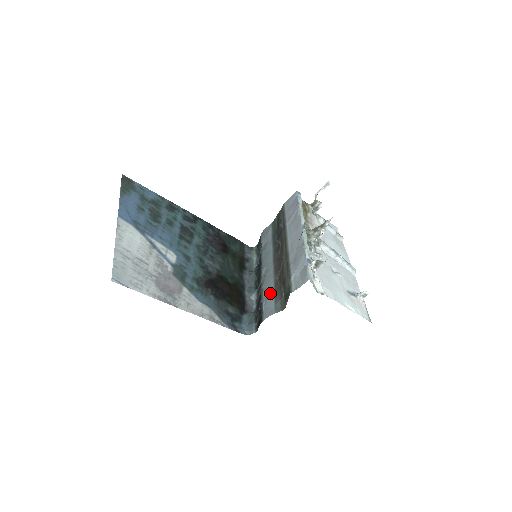
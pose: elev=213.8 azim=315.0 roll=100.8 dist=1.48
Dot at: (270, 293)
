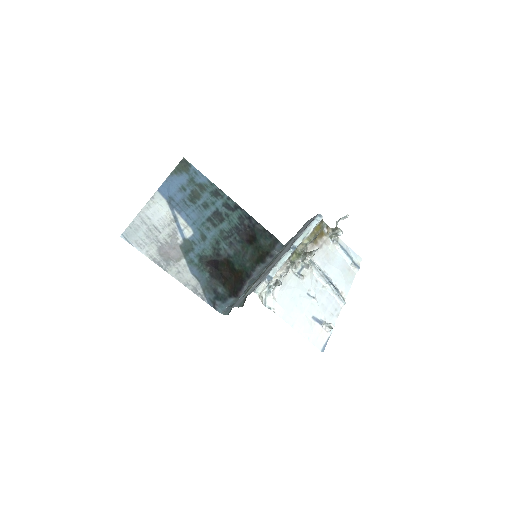
Dot at: occluded
